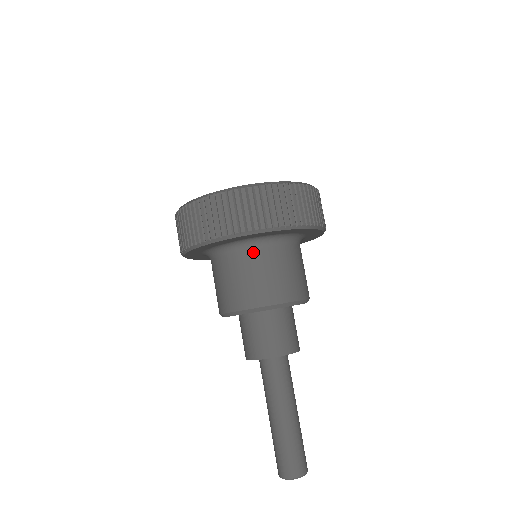
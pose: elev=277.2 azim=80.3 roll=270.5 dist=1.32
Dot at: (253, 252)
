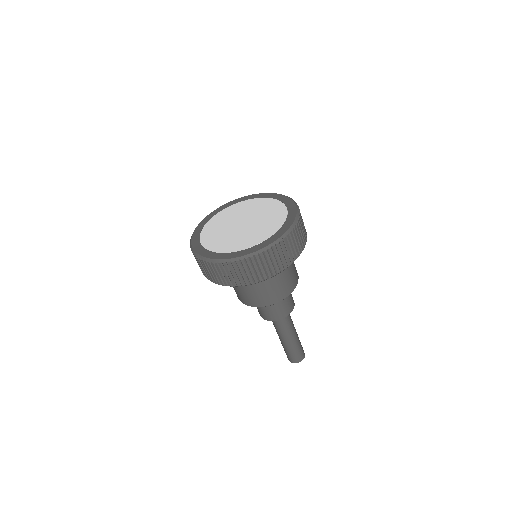
Dot at: occluded
